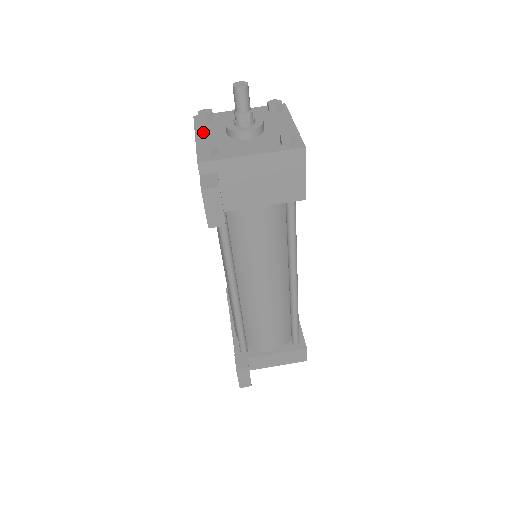
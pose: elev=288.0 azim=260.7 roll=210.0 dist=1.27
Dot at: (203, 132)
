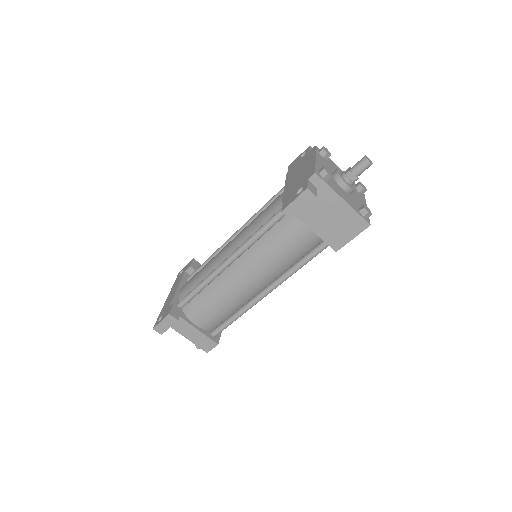
Dot at: (320, 160)
